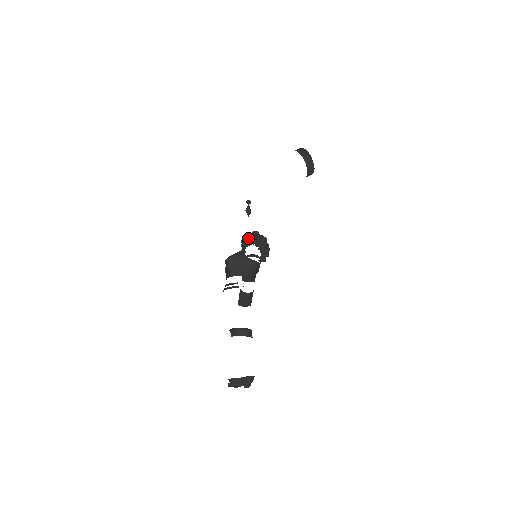
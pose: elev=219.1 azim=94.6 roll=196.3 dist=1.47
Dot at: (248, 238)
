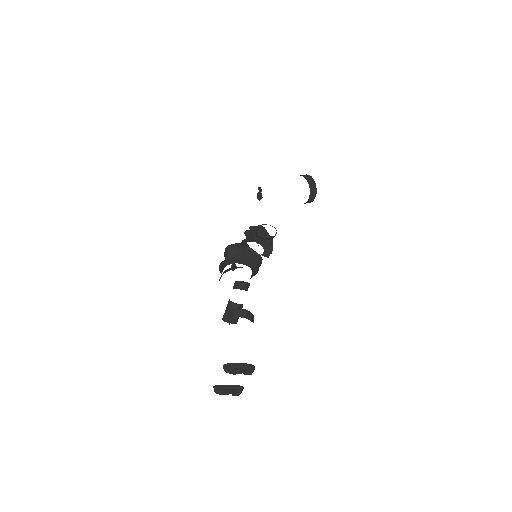
Dot at: (251, 232)
